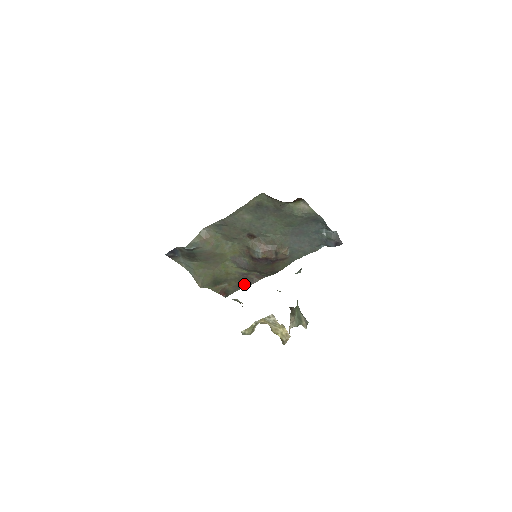
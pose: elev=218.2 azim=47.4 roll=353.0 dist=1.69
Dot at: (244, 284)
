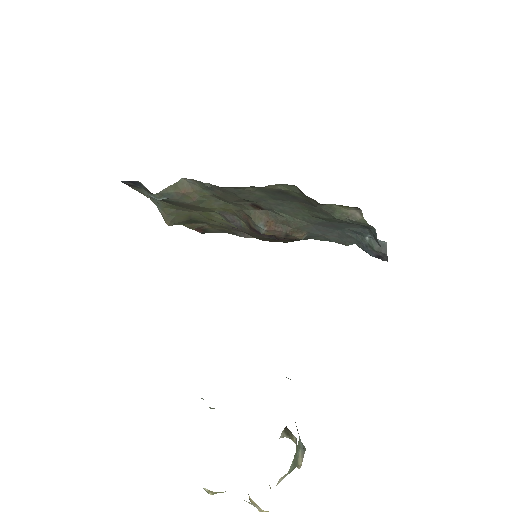
Dot at: (231, 232)
